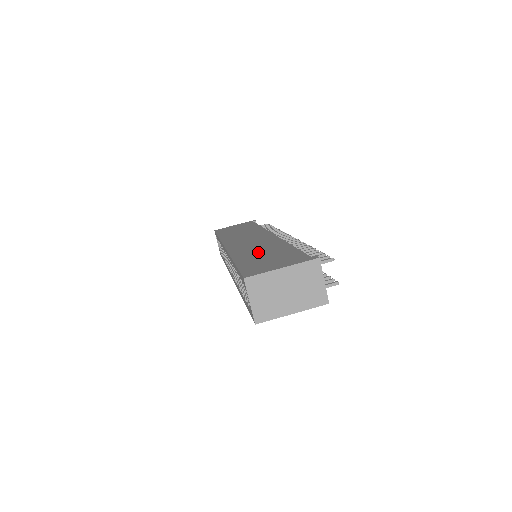
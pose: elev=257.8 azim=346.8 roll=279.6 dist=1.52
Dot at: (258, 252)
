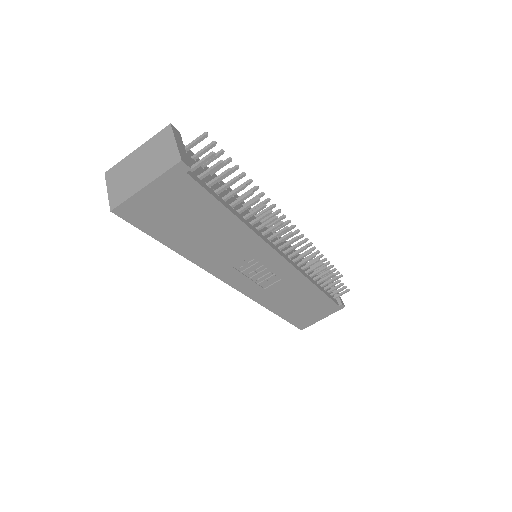
Dot at: occluded
